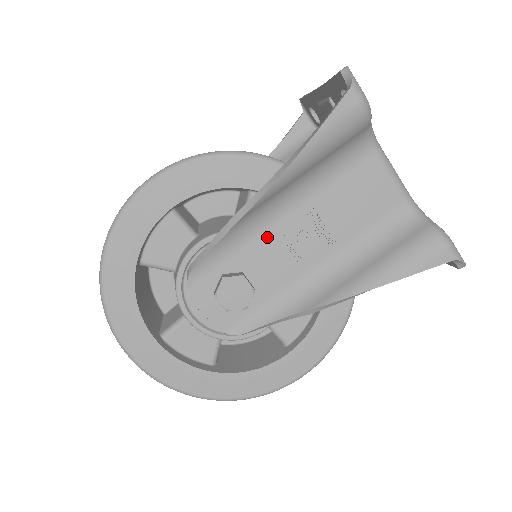
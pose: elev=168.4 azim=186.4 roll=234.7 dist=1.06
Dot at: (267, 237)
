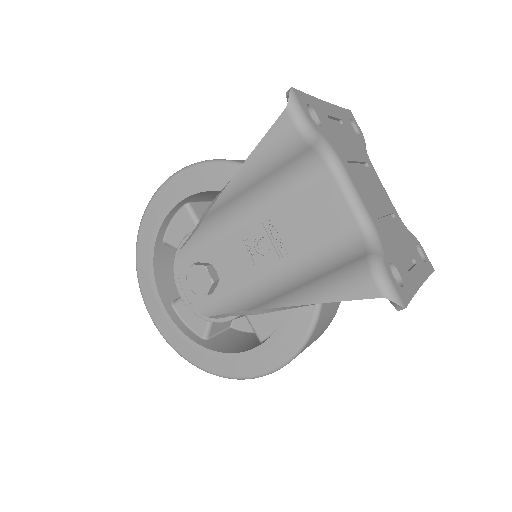
Dot at: (233, 238)
